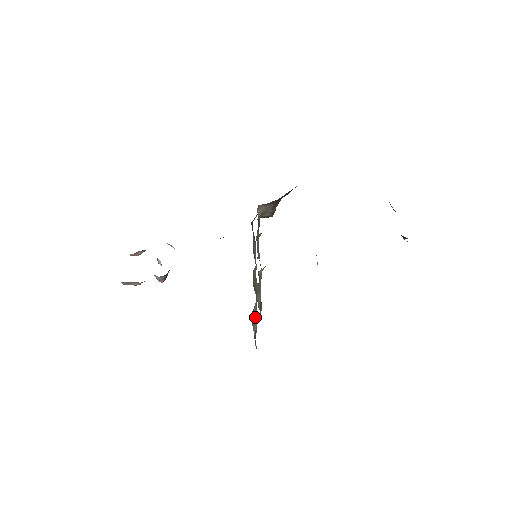
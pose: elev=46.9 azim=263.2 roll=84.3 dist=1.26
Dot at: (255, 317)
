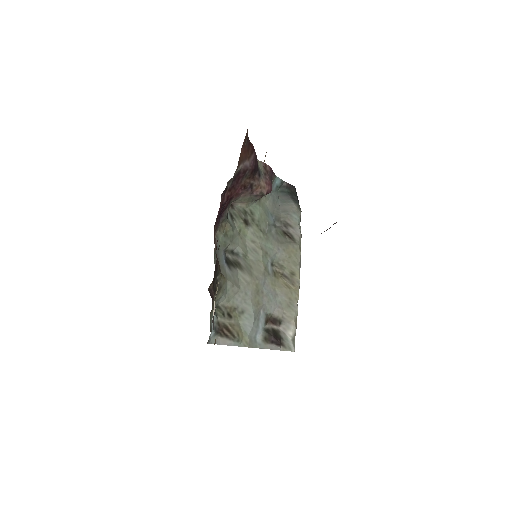
Dot at: (286, 315)
